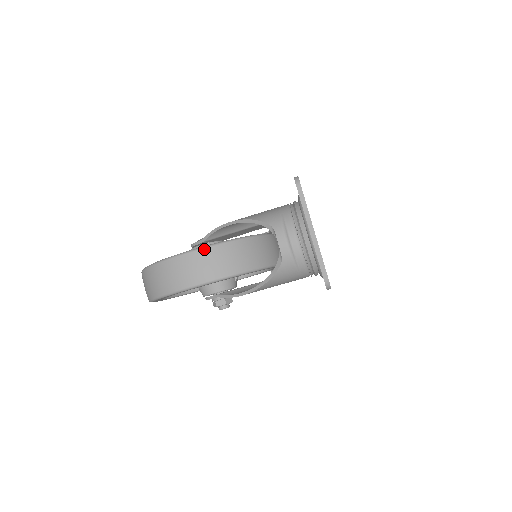
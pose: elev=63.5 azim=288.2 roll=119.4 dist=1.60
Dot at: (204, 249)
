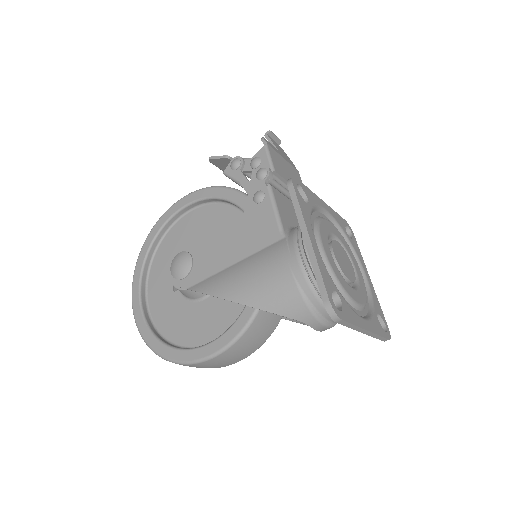
Dot at: (225, 352)
